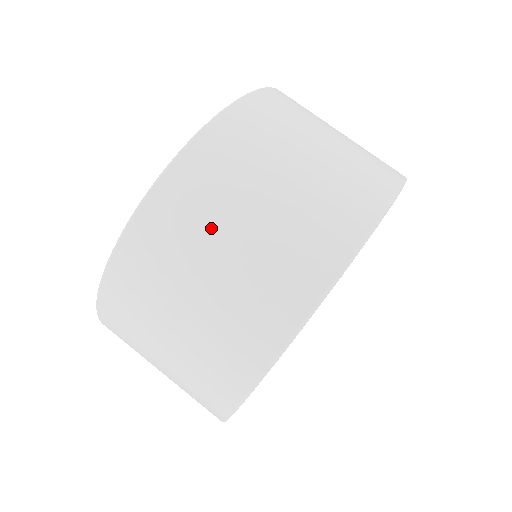
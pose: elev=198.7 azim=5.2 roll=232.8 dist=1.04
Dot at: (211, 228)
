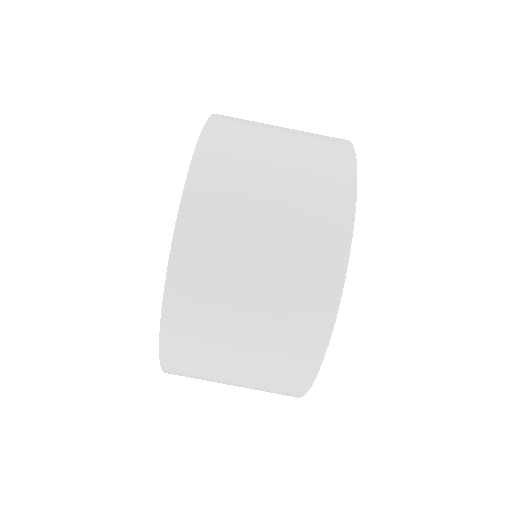
Dot at: (255, 163)
